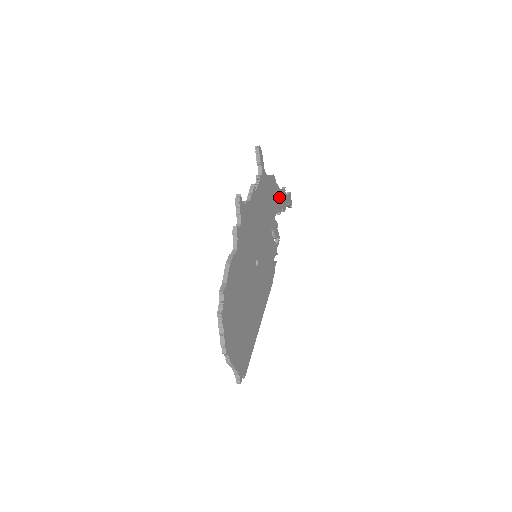
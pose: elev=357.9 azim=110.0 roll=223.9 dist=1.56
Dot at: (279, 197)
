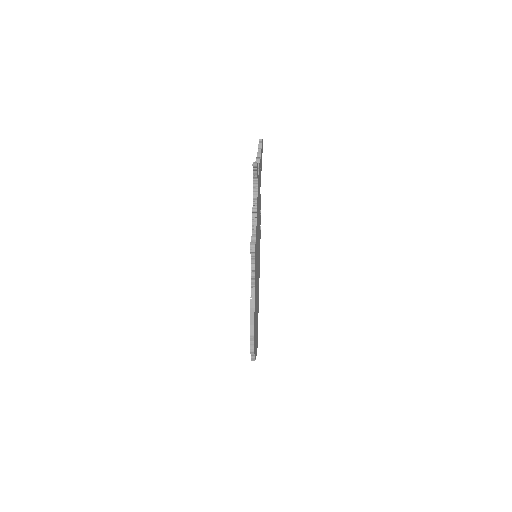
Dot at: occluded
